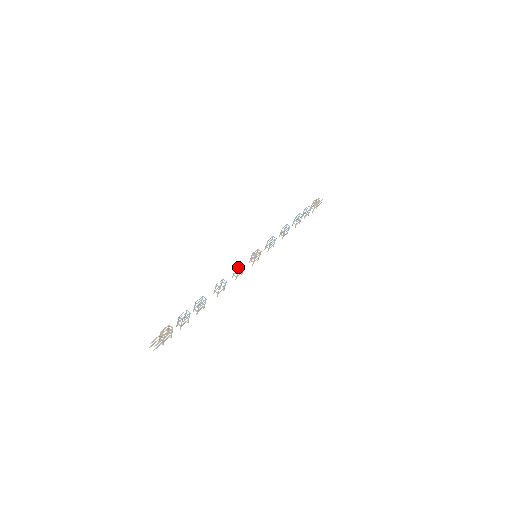
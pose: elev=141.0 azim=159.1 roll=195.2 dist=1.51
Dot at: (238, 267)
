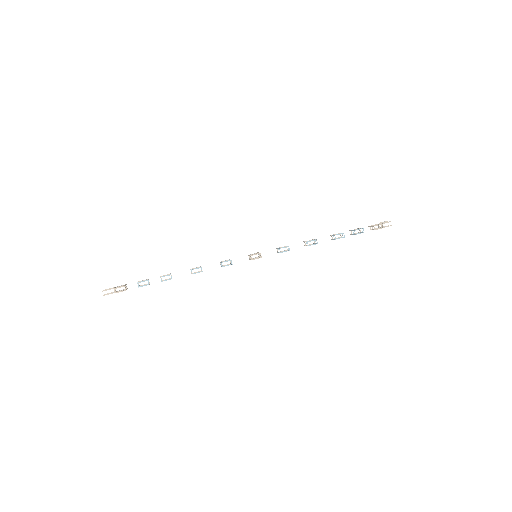
Dot at: (228, 260)
